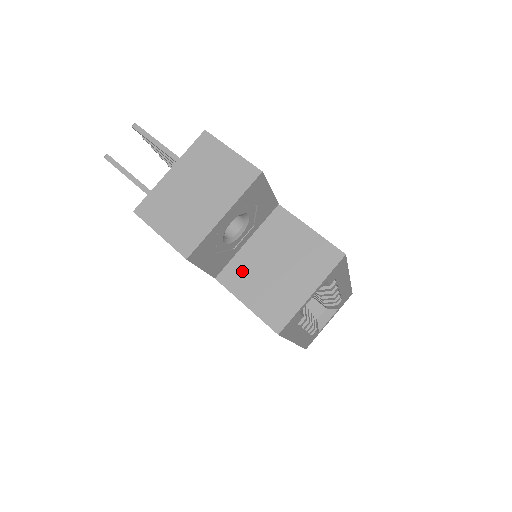
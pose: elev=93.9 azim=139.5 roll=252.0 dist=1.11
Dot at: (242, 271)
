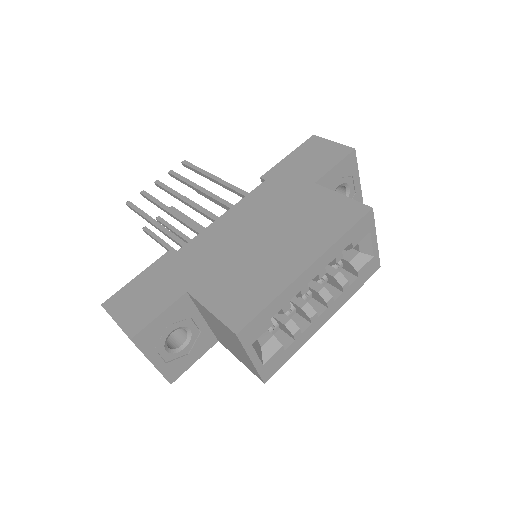
Dot at: (220, 339)
